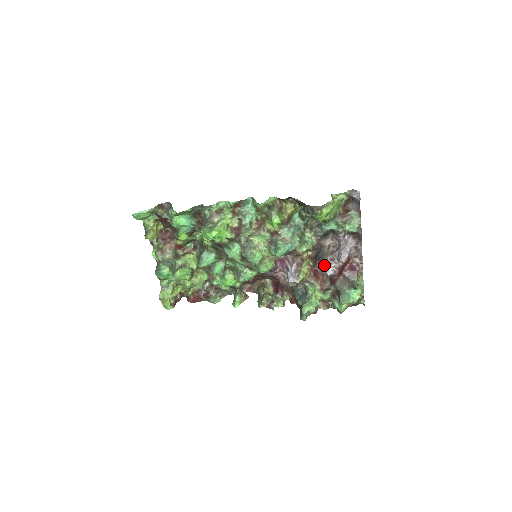
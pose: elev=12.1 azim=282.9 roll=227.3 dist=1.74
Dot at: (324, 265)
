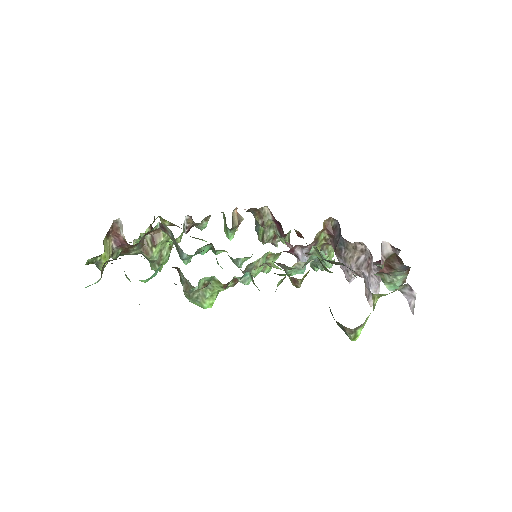
Dot at: (346, 271)
